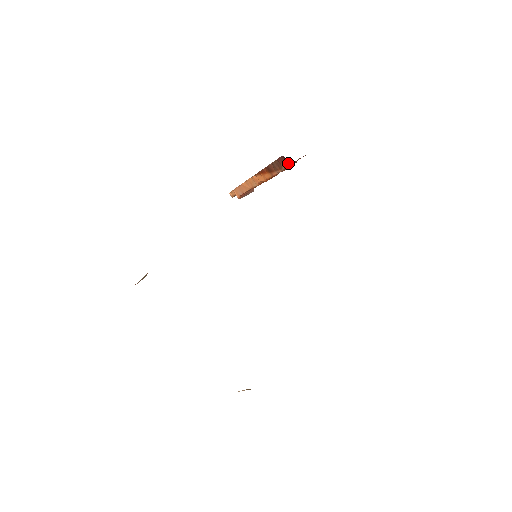
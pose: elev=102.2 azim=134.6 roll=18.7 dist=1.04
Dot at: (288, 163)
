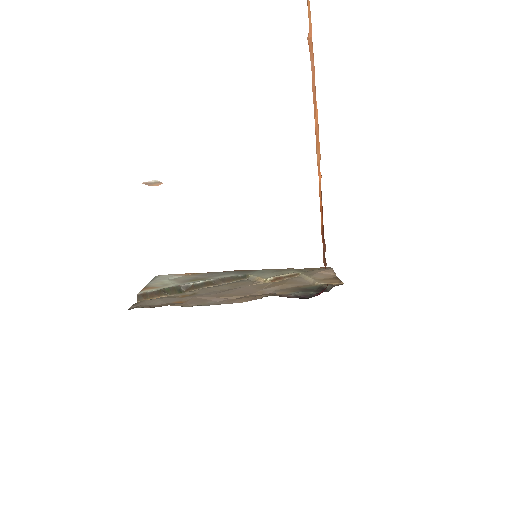
Dot at: occluded
